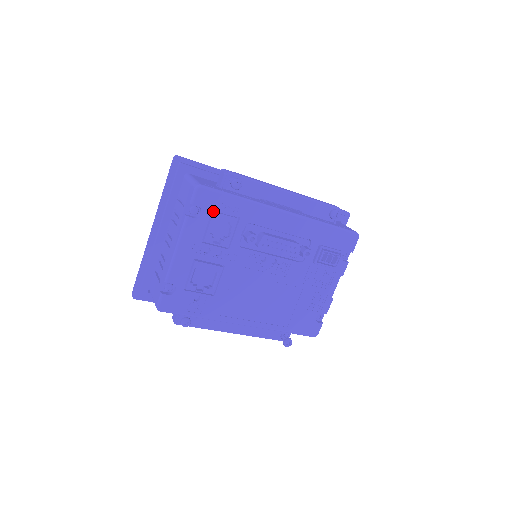
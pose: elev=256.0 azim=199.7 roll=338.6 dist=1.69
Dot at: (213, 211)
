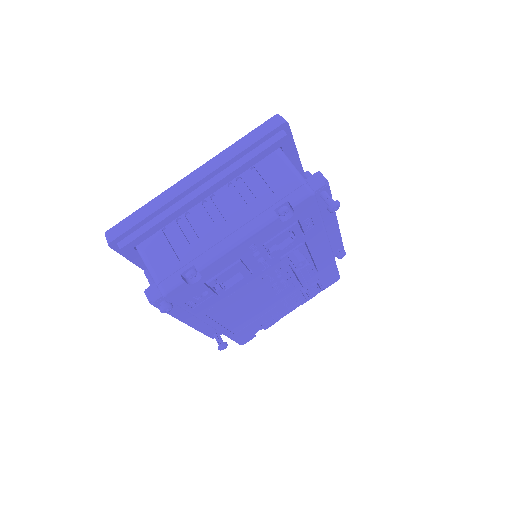
Dot at: occluded
